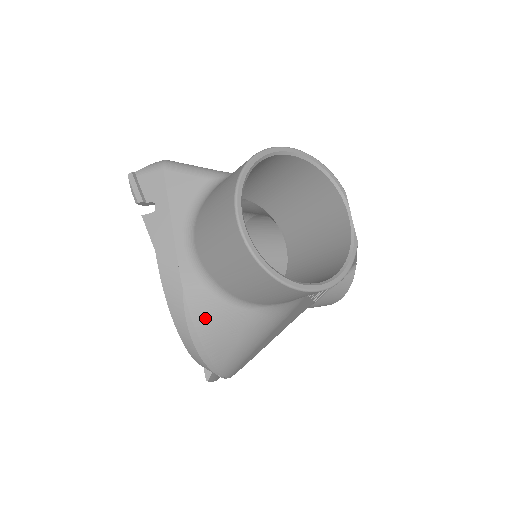
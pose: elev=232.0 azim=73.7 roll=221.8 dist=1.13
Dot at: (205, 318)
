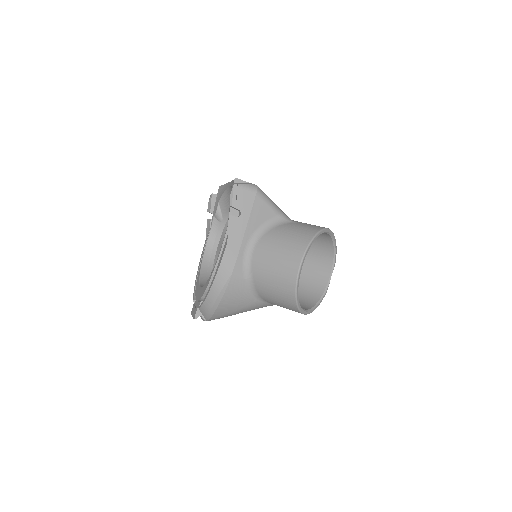
Dot at: (232, 293)
